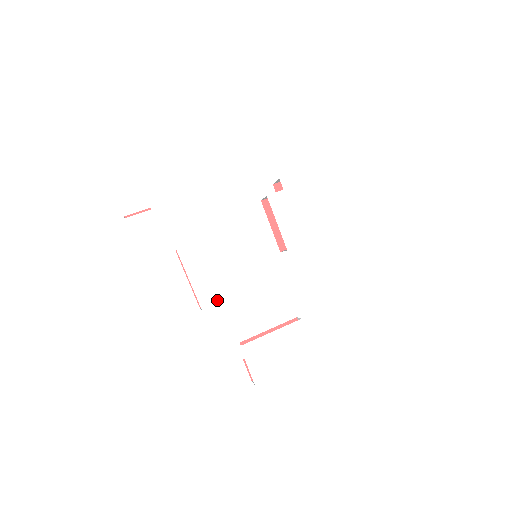
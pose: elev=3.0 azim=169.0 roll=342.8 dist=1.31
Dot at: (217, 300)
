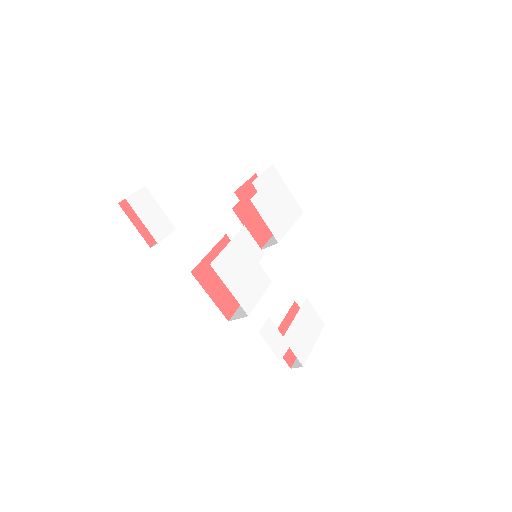
Dot at: (254, 302)
